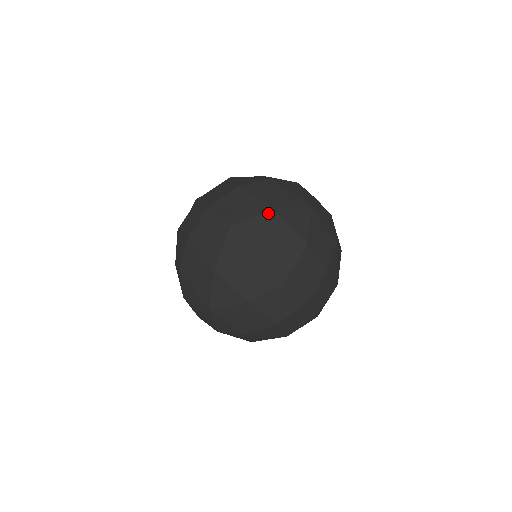
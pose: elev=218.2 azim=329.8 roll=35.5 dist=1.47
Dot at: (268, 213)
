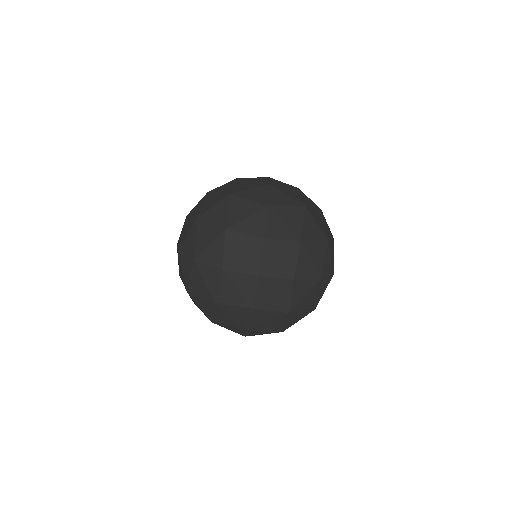
Dot at: (193, 225)
